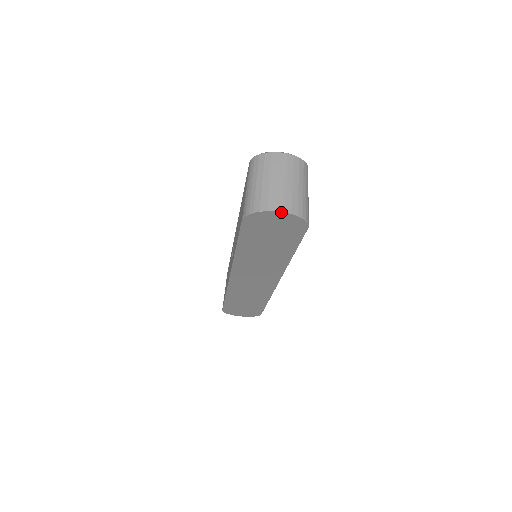
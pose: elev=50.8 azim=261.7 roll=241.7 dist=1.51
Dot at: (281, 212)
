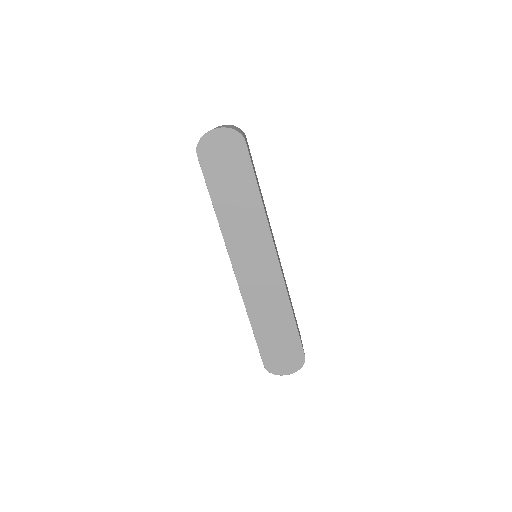
Dot at: (216, 129)
